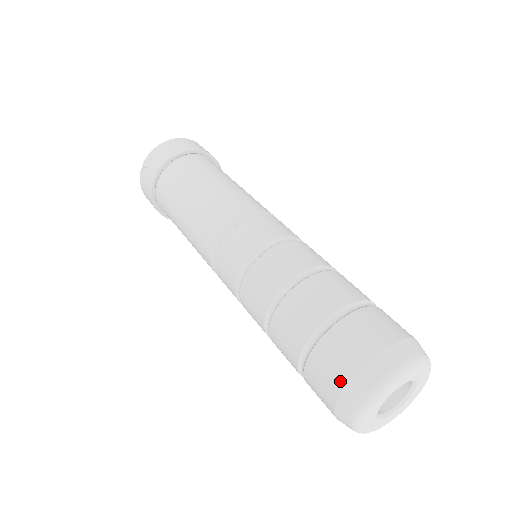
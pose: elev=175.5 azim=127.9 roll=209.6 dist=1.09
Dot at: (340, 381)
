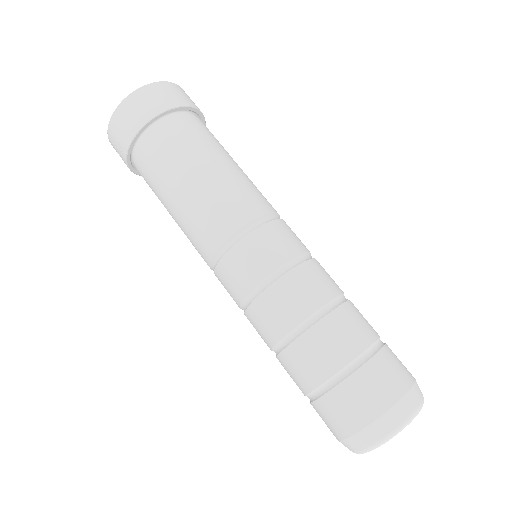
Dot at: (341, 433)
